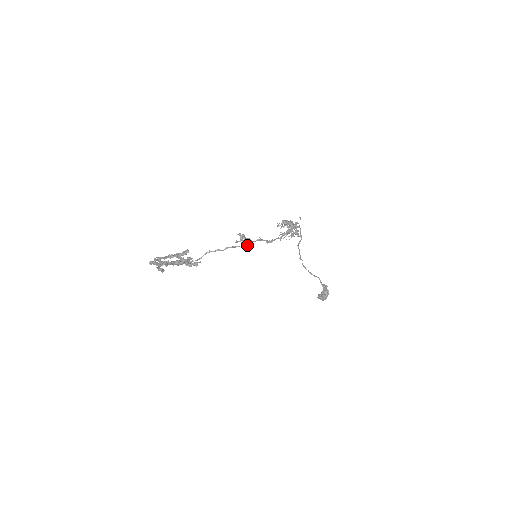
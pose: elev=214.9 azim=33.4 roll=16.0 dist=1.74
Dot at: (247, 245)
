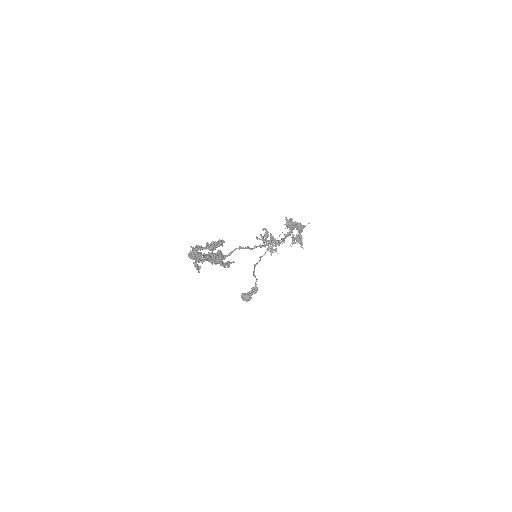
Dot at: occluded
